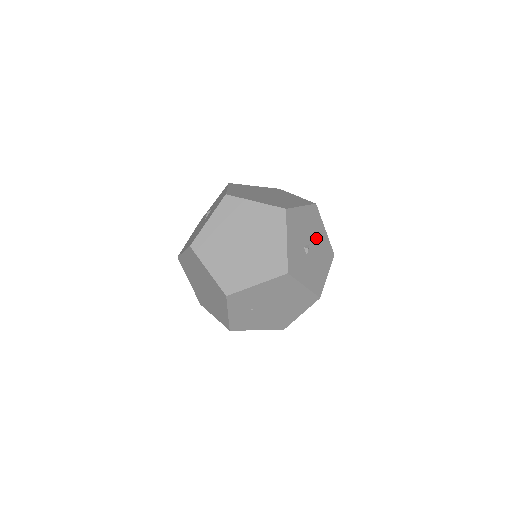
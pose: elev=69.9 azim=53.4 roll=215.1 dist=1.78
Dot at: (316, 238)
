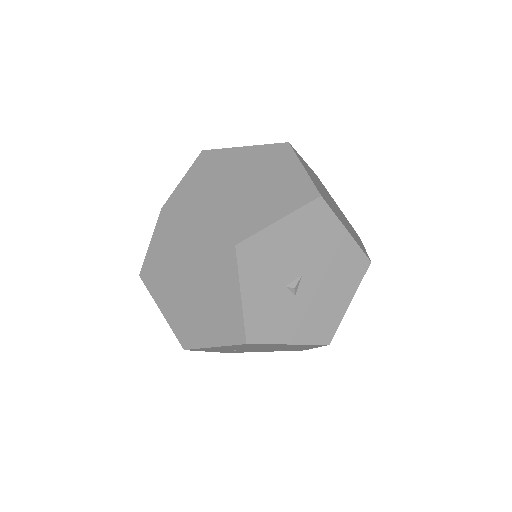
Dot at: (320, 256)
